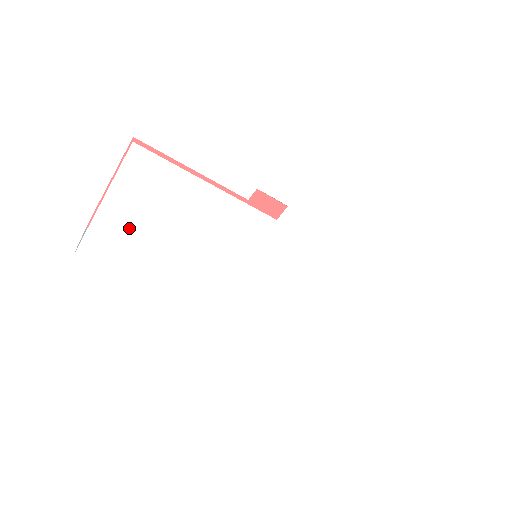
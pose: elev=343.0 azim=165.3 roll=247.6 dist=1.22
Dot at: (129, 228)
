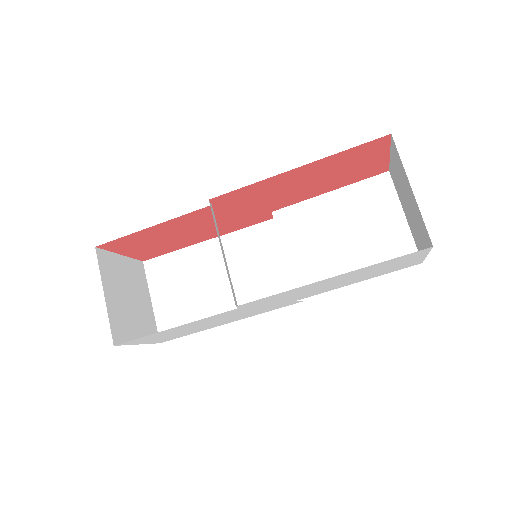
Dot at: (166, 337)
